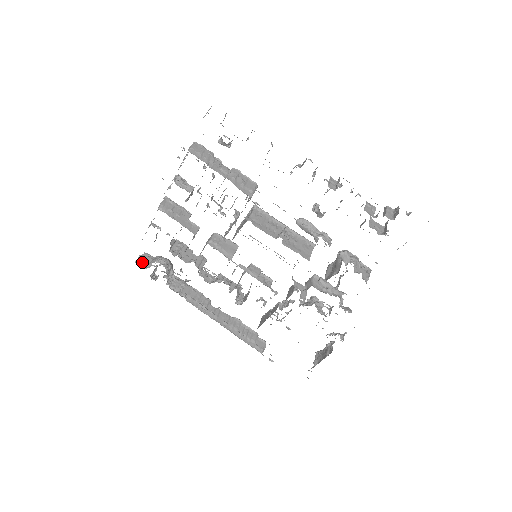
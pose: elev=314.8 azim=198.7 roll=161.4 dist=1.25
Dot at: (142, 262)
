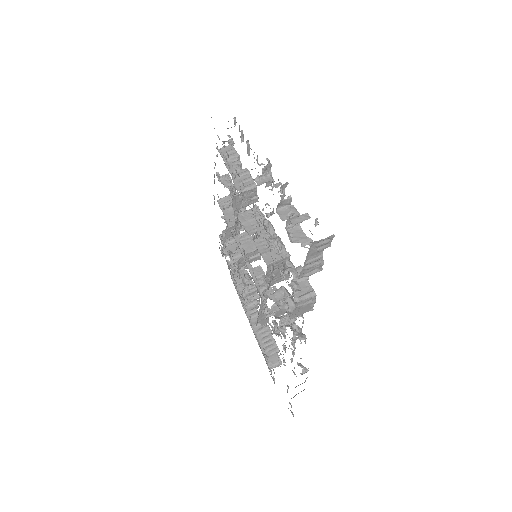
Dot at: occluded
